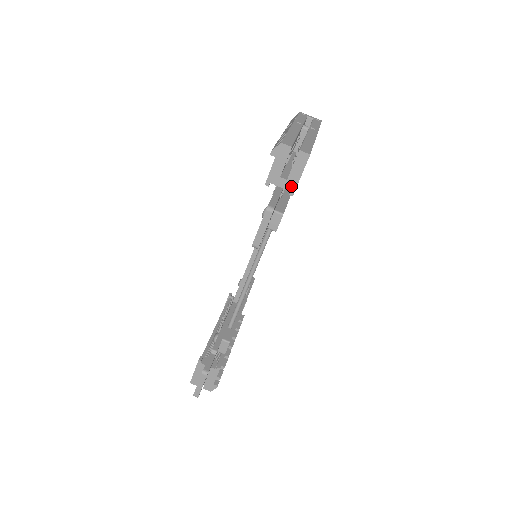
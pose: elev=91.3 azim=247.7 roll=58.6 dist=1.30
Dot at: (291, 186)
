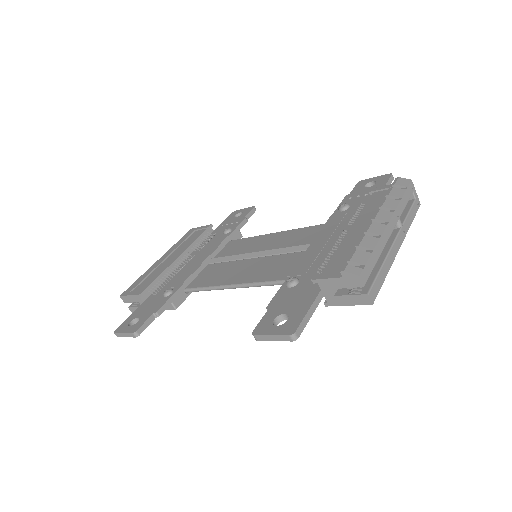
Dot at: (332, 301)
